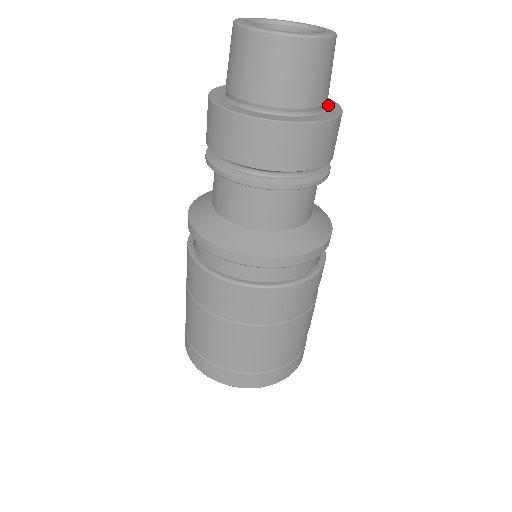
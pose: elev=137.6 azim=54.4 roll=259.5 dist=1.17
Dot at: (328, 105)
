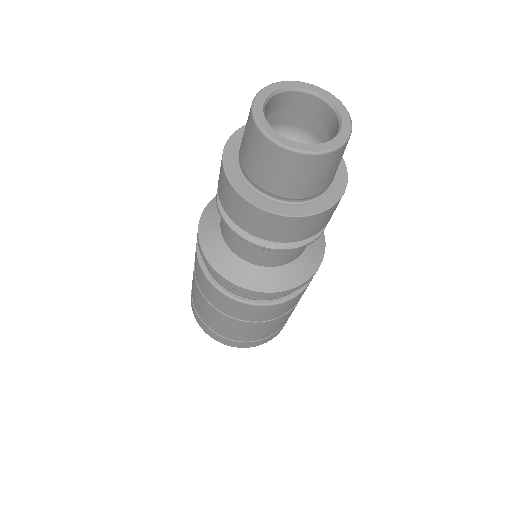
Dot at: (323, 197)
